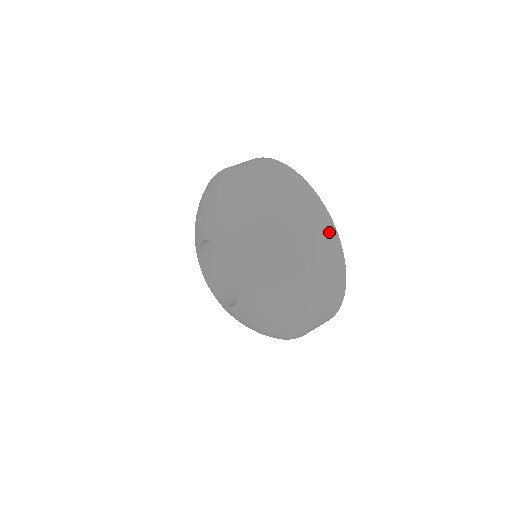
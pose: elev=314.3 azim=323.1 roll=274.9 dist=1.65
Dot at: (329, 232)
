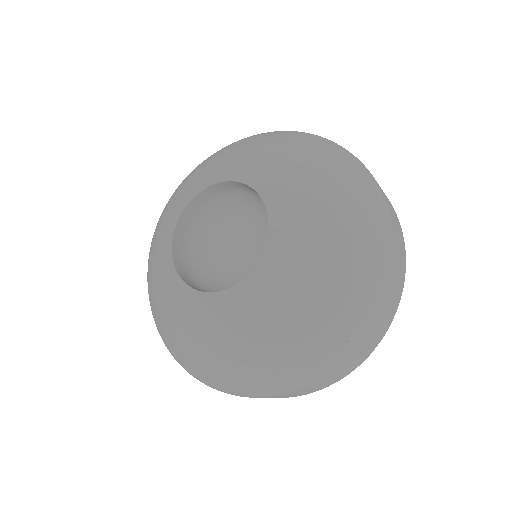
Dot at: (403, 264)
